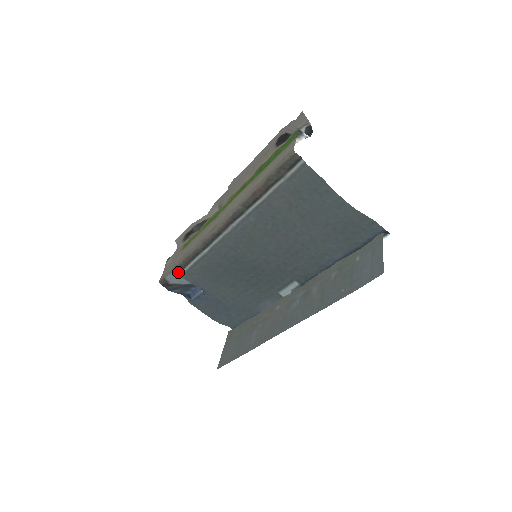
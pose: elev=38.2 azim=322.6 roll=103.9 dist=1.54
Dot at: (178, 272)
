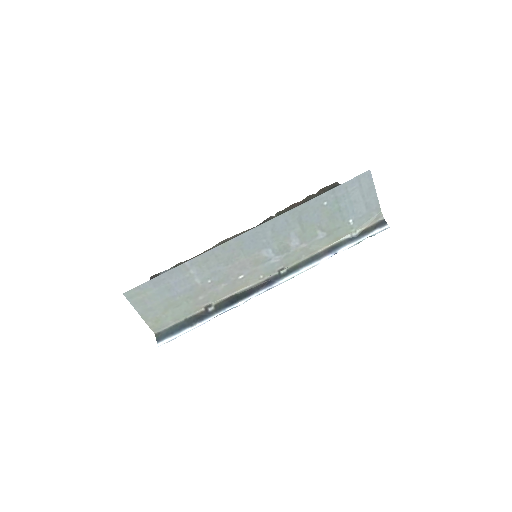
Dot at: occluded
